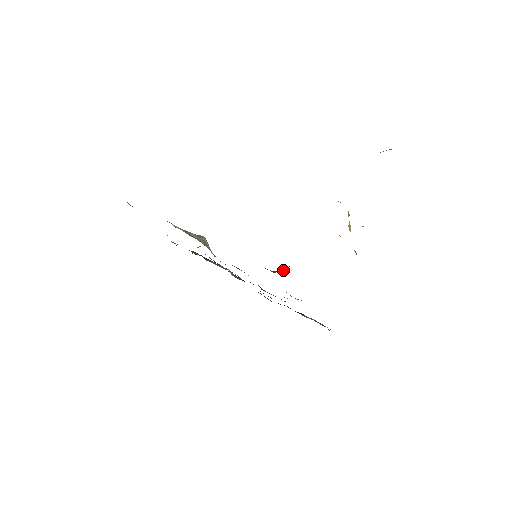
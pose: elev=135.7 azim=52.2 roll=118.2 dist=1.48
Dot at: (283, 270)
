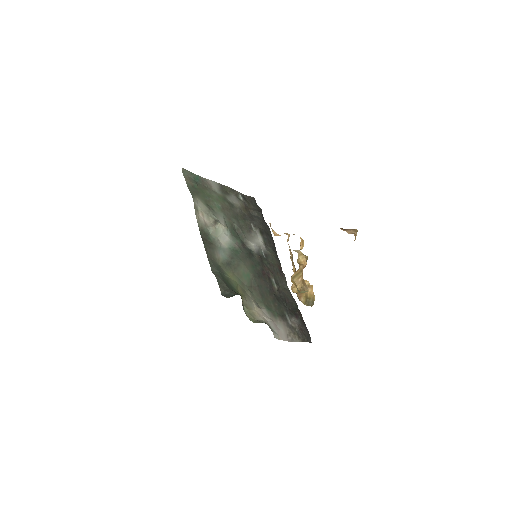
Dot at: (230, 296)
